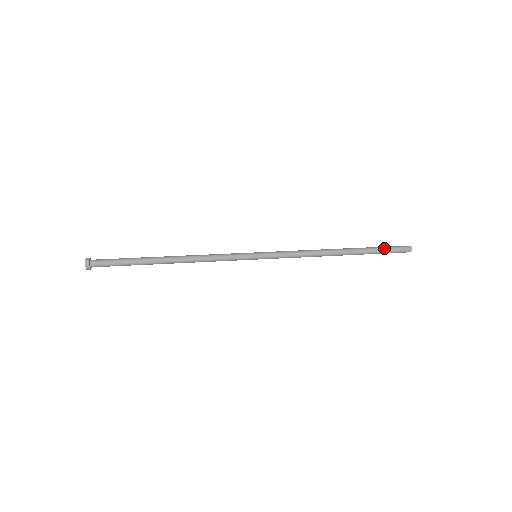
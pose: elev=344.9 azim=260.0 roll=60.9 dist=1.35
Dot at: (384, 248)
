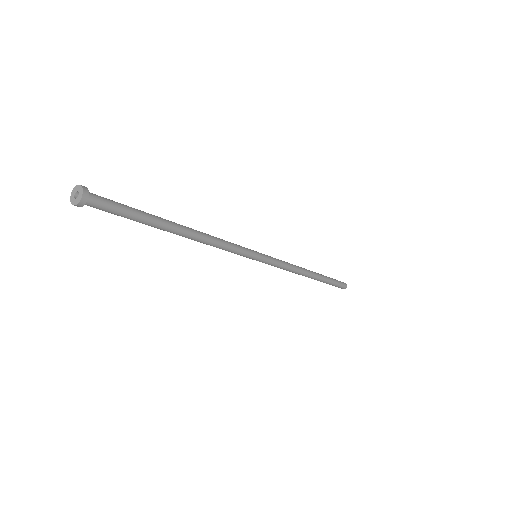
Dot at: occluded
